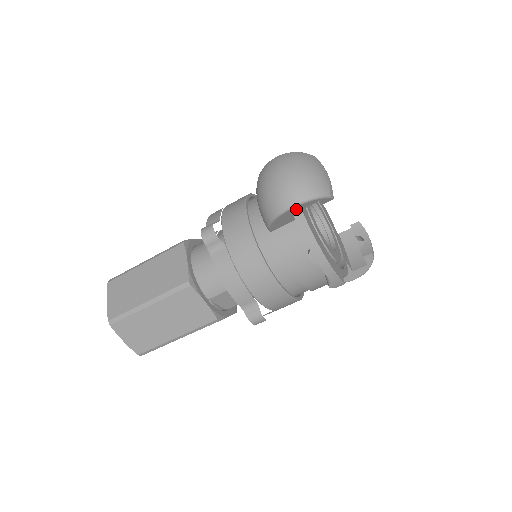
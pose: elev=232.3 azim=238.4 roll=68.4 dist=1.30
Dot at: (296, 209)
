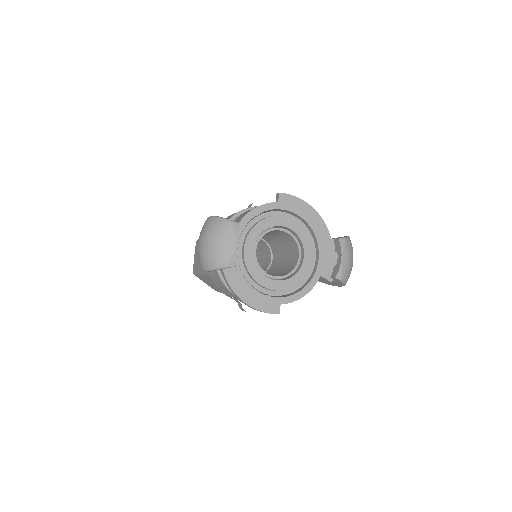
Dot at: occluded
